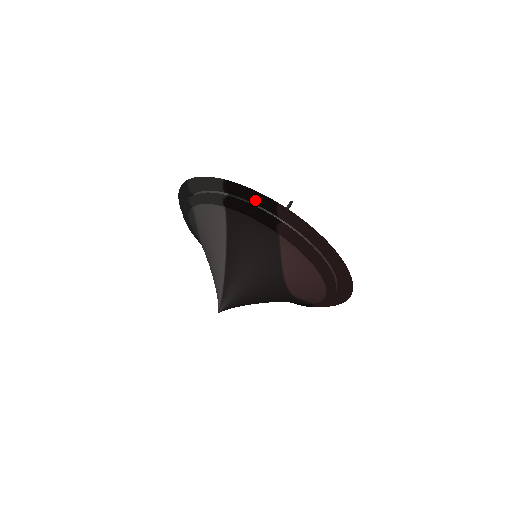
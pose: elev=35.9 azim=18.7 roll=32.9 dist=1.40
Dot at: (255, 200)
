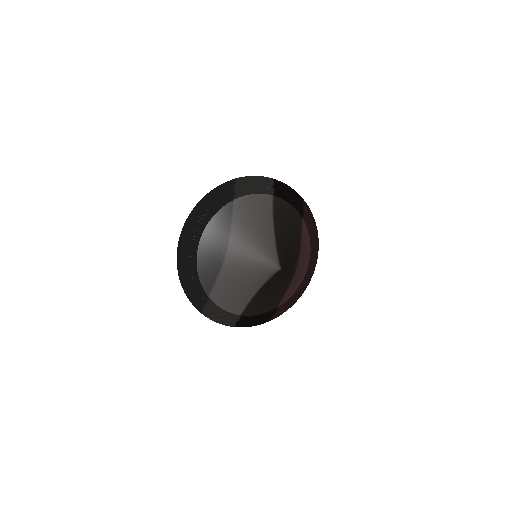
Dot at: (294, 193)
